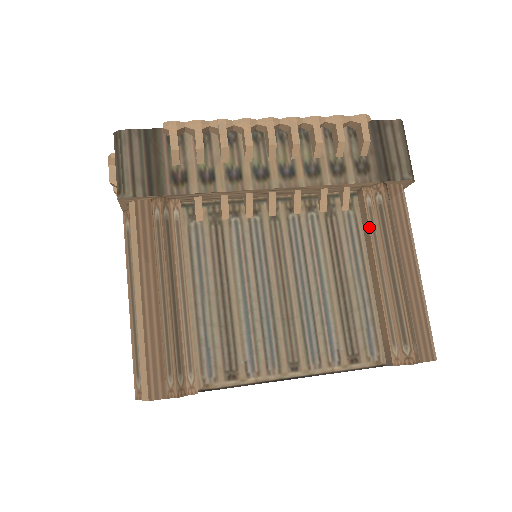
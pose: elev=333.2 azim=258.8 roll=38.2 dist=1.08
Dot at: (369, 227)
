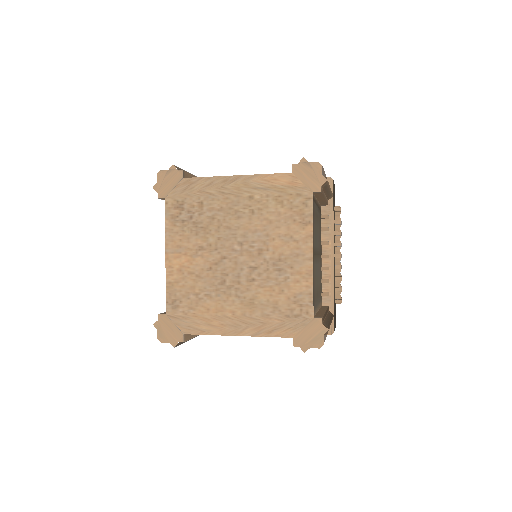
Dot at: occluded
